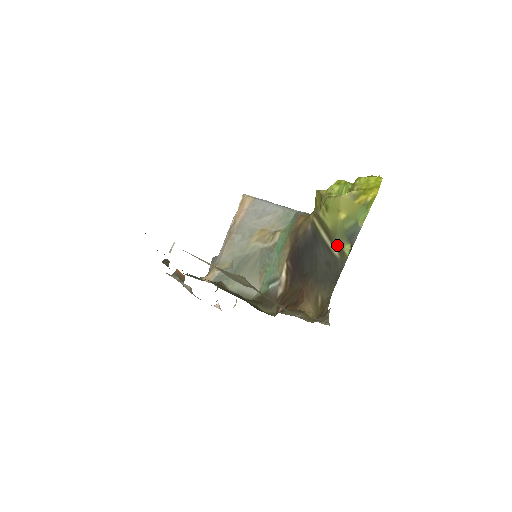
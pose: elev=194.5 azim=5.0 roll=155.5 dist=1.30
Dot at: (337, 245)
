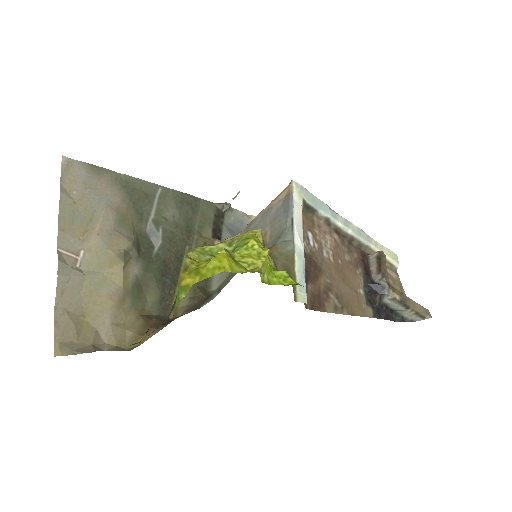
Dot at: occluded
